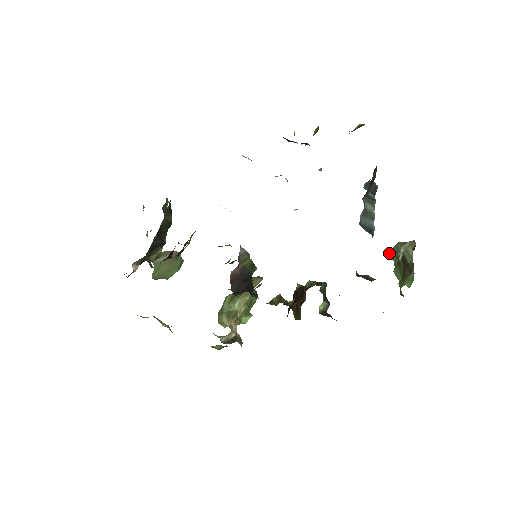
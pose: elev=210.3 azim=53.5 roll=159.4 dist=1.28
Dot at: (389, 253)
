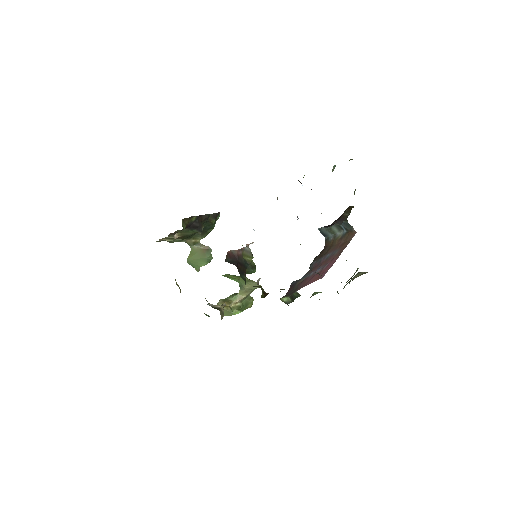
Dot at: occluded
